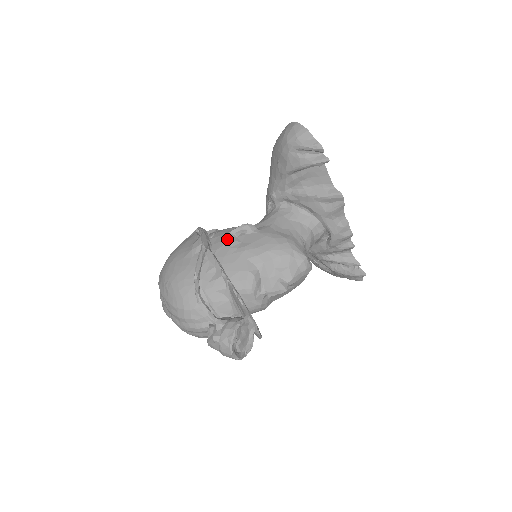
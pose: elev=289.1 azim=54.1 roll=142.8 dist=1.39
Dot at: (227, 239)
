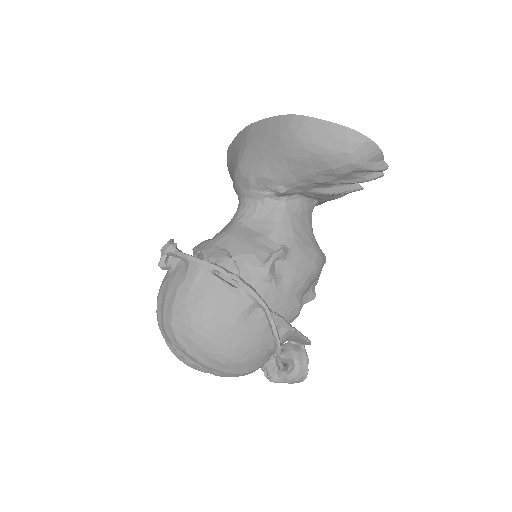
Dot at: (271, 280)
